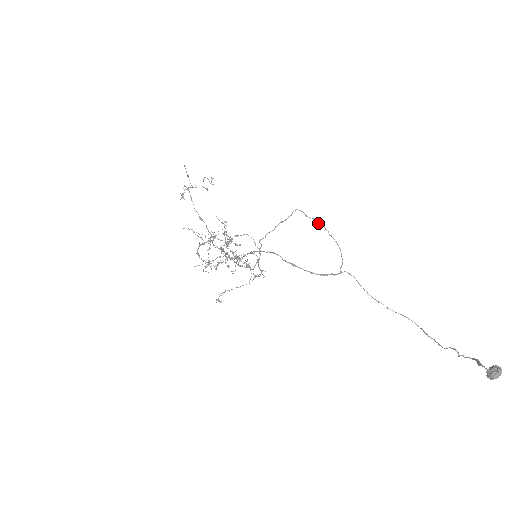
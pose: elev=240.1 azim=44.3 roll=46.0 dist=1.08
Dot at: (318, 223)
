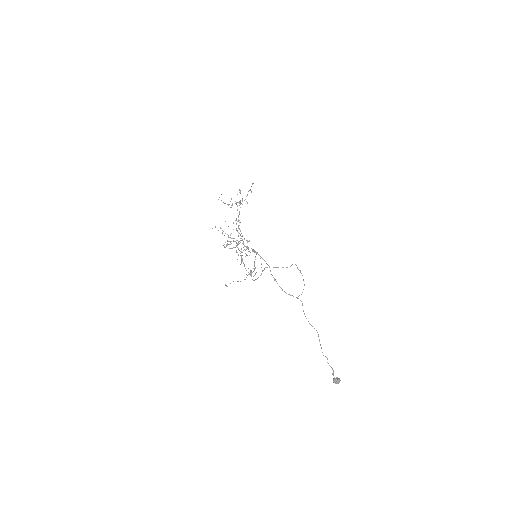
Dot at: (301, 273)
